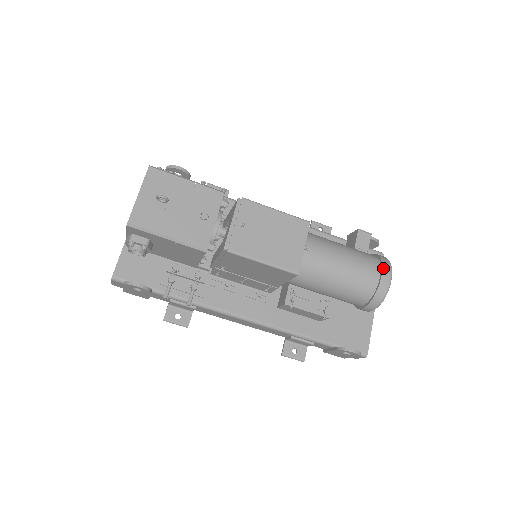
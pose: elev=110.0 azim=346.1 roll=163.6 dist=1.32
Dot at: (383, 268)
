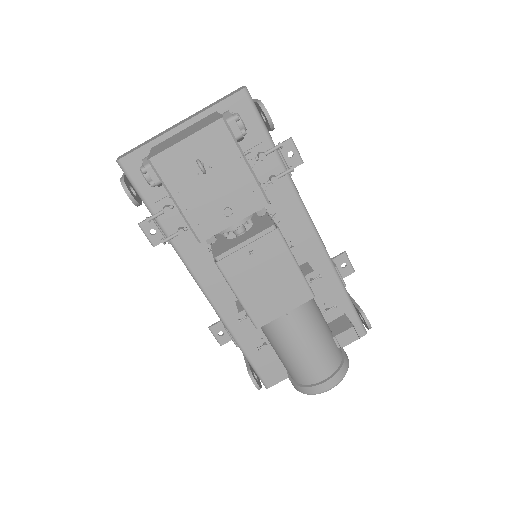
Dot at: (333, 378)
